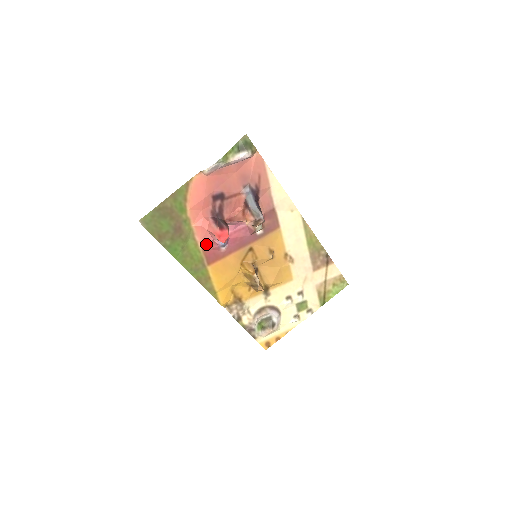
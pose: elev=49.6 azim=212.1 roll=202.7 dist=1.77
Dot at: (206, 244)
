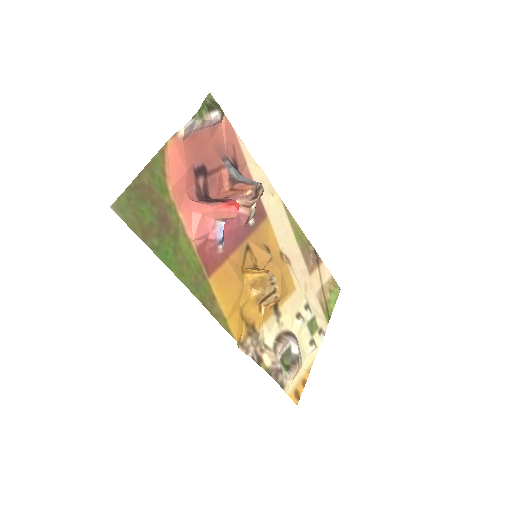
Dot at: (200, 243)
